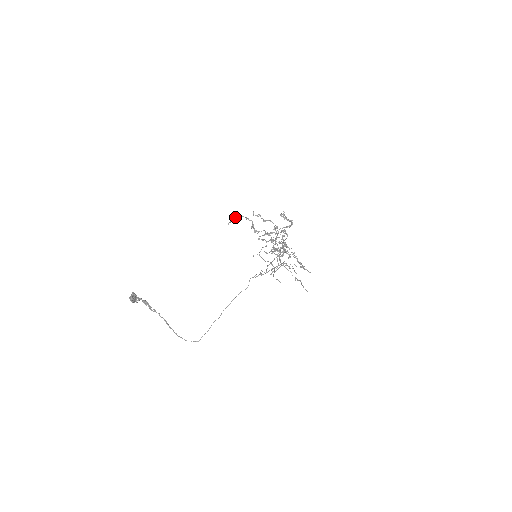
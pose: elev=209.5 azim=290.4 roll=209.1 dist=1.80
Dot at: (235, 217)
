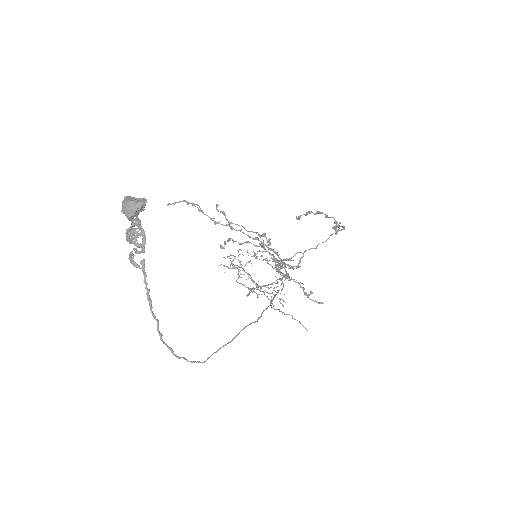
Dot at: occluded
